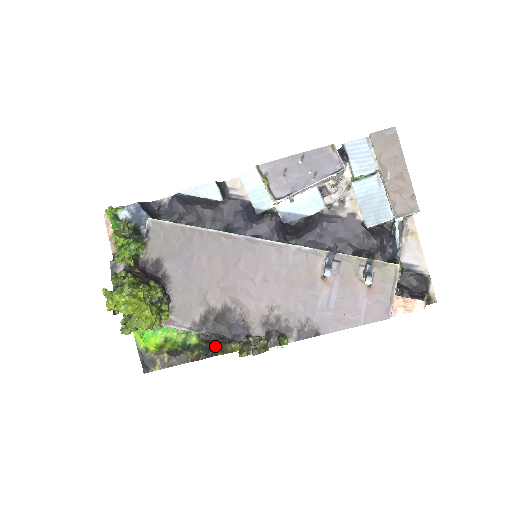
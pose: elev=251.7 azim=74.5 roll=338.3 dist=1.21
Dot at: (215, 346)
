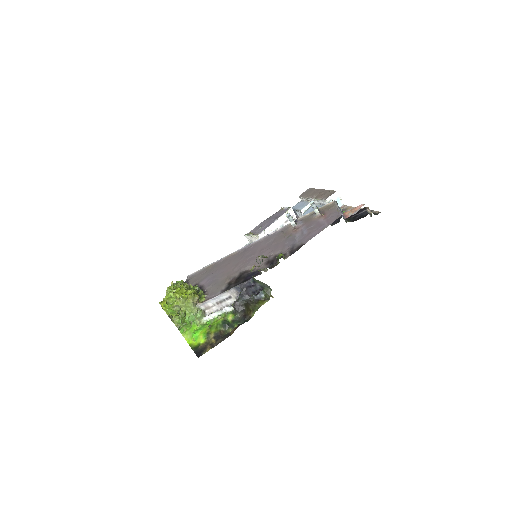
Dot at: (247, 311)
